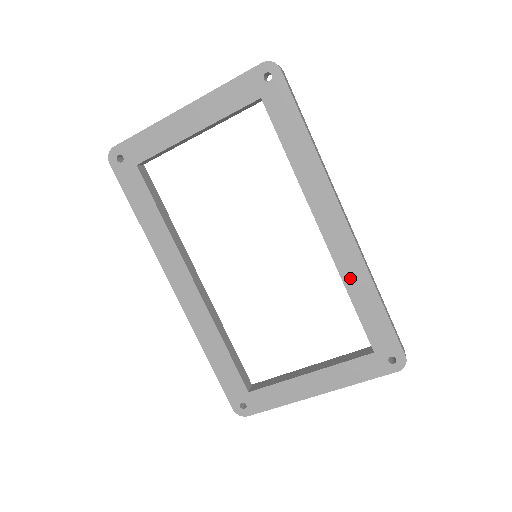
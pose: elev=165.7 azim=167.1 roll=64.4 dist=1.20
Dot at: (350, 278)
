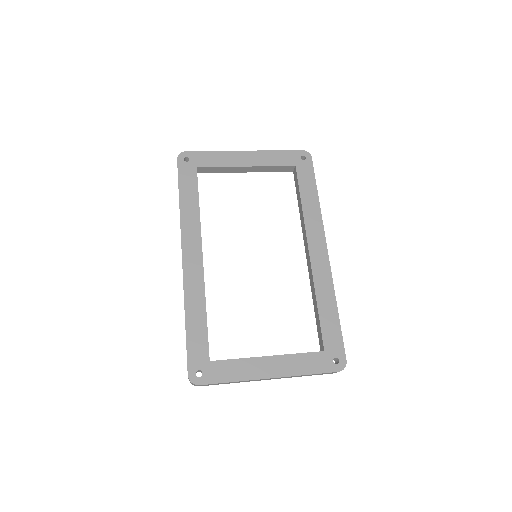
Dot at: (321, 289)
